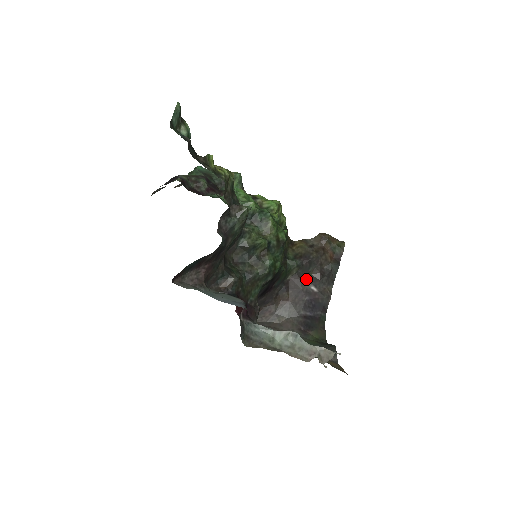
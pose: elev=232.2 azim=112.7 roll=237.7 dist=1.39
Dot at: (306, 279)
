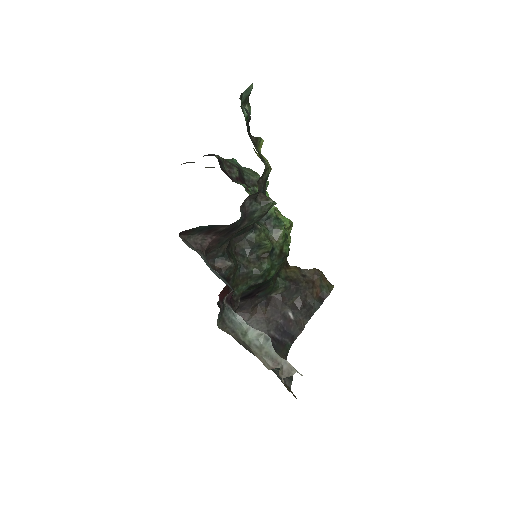
Dot at: (287, 303)
